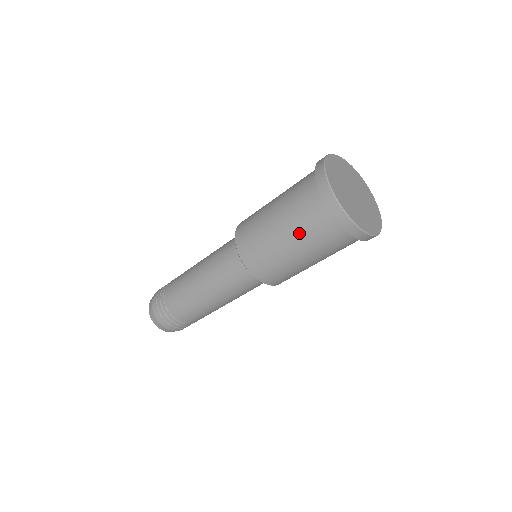
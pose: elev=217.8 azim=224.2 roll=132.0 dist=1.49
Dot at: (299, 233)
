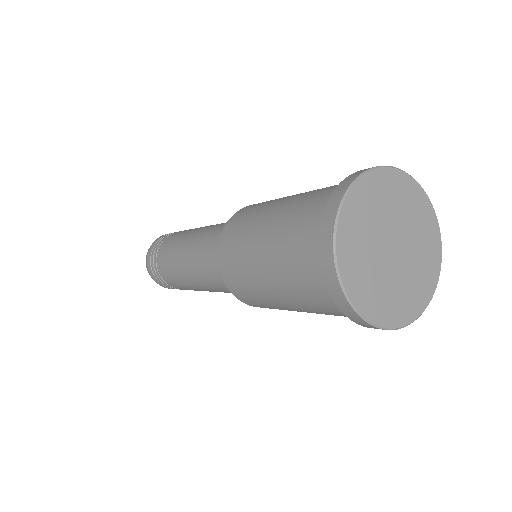
Dot at: (297, 300)
